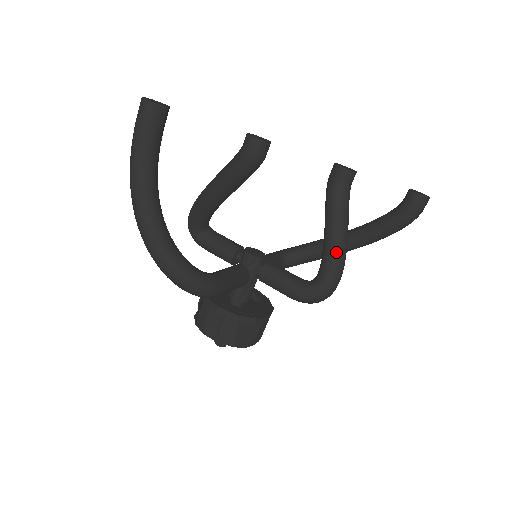
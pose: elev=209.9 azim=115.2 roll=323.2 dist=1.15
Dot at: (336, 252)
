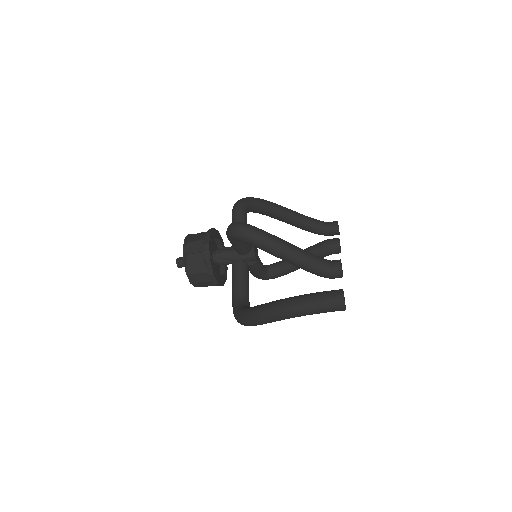
Dot at: occluded
